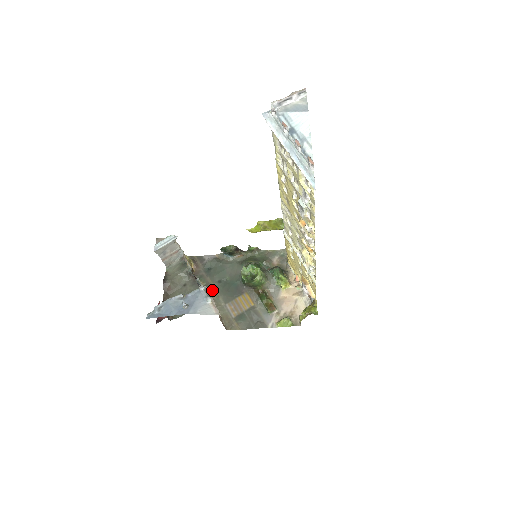
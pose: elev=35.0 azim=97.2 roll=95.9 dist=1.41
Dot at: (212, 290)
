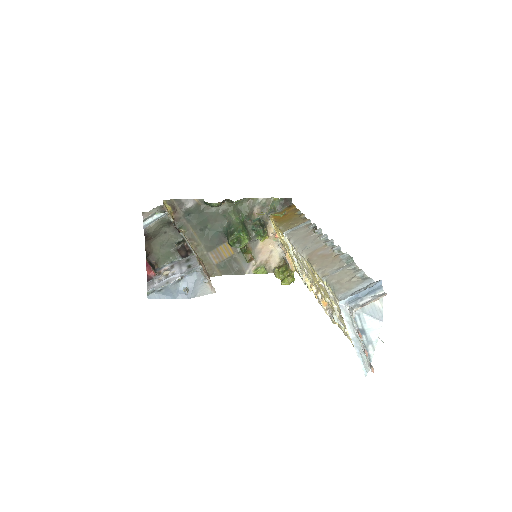
Dot at: (194, 239)
